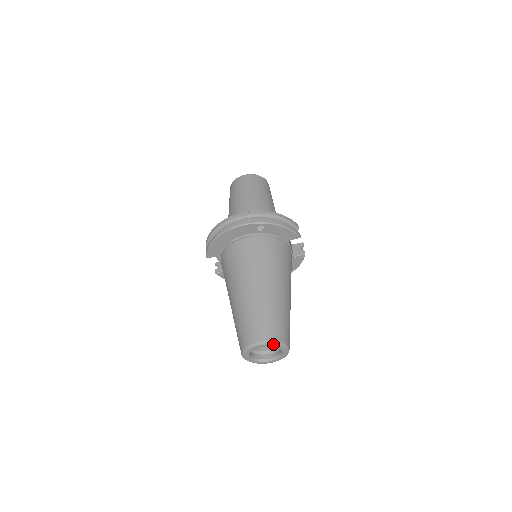
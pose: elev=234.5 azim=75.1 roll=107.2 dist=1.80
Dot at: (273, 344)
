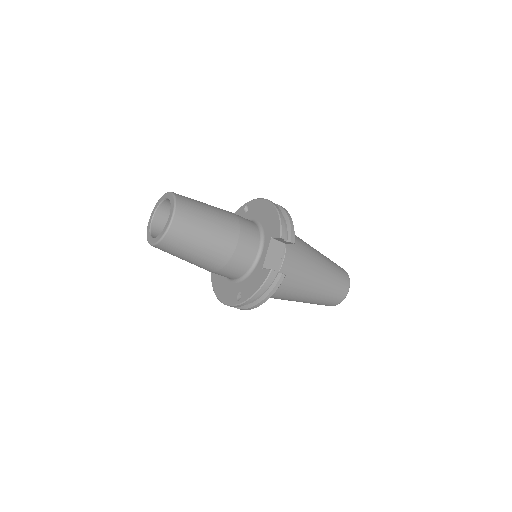
Dot at: (338, 303)
